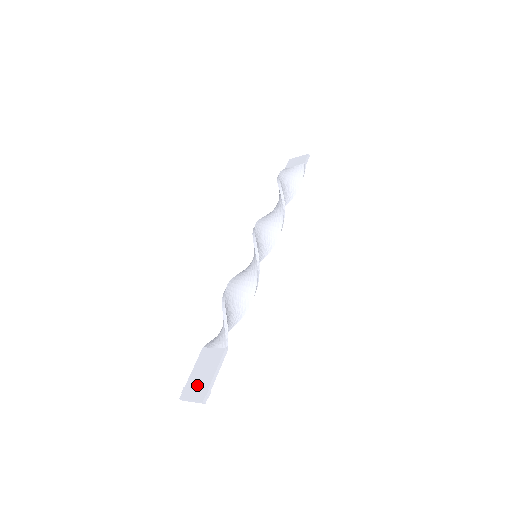
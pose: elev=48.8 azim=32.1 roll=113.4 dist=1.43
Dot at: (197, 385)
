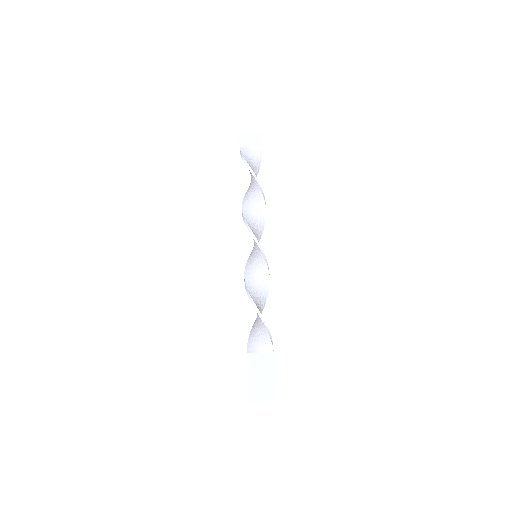
Dot at: (262, 388)
